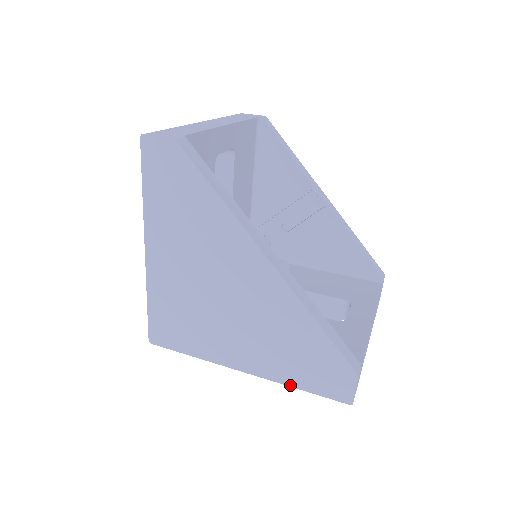
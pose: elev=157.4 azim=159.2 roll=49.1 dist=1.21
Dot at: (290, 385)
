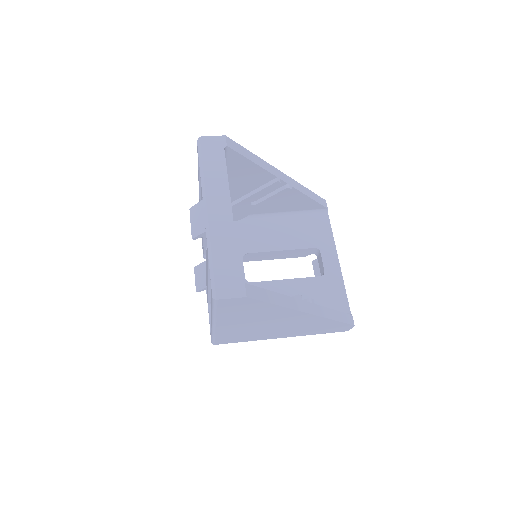
Dot at: occluded
